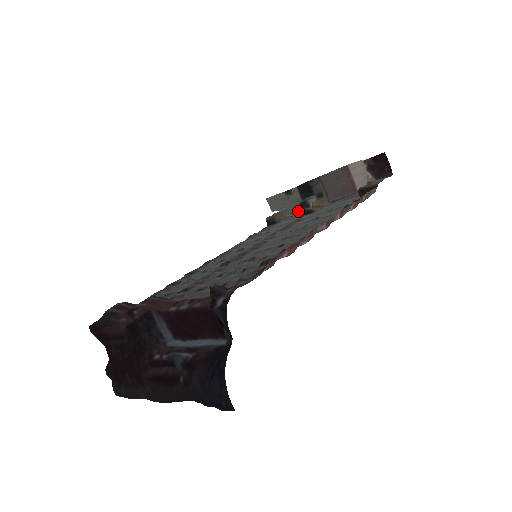
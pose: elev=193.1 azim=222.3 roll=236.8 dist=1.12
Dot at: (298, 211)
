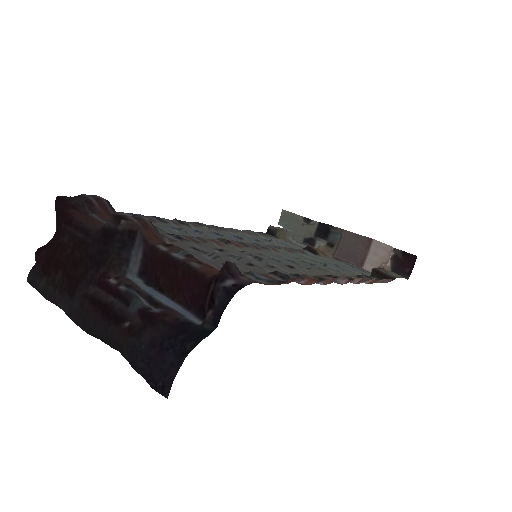
Dot at: (302, 242)
